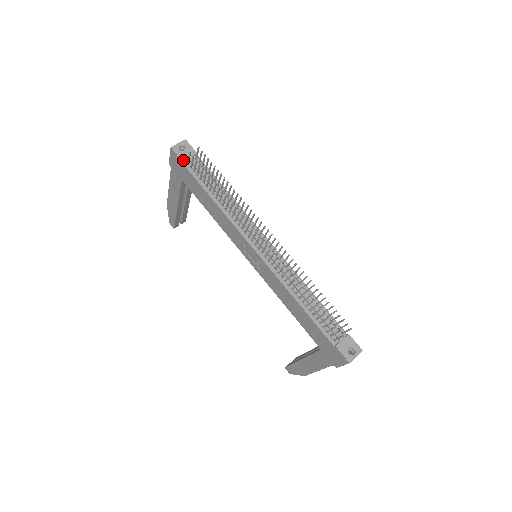
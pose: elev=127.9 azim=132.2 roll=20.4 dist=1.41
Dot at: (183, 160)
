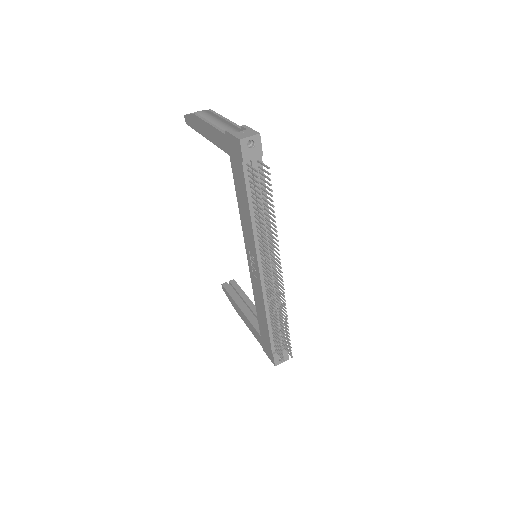
Dot at: (245, 161)
